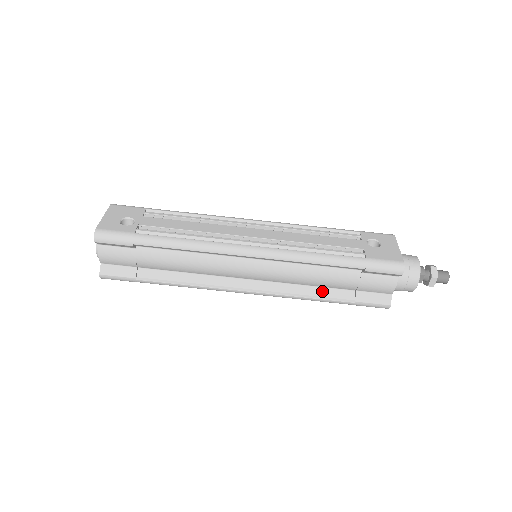
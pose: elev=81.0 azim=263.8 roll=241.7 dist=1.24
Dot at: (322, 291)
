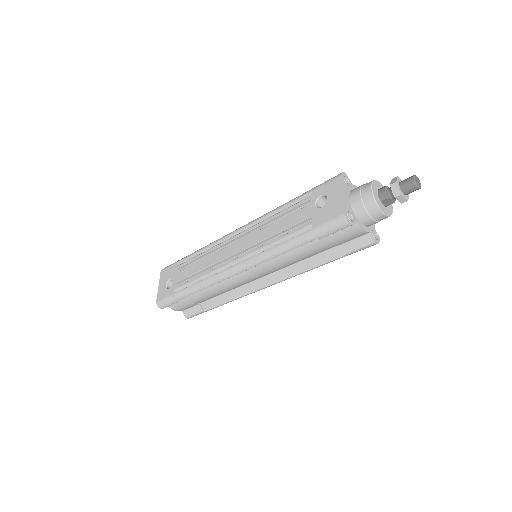
Dot at: (314, 259)
